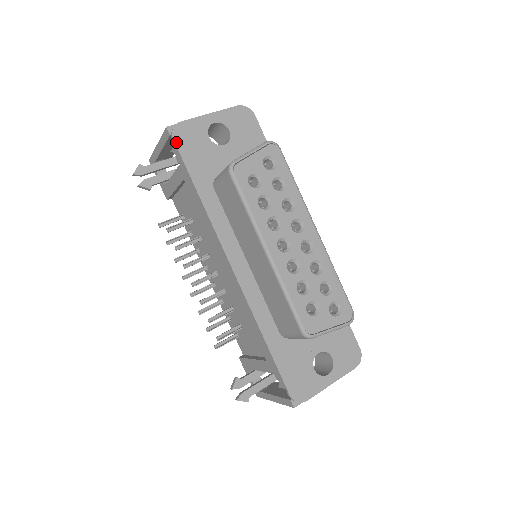
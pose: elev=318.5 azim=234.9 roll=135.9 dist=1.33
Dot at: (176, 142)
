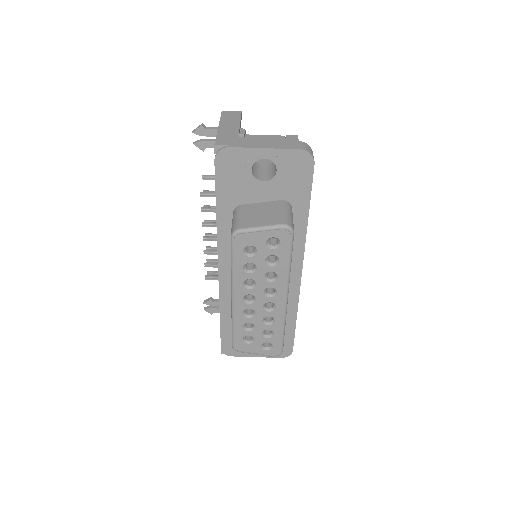
Dot at: (216, 164)
